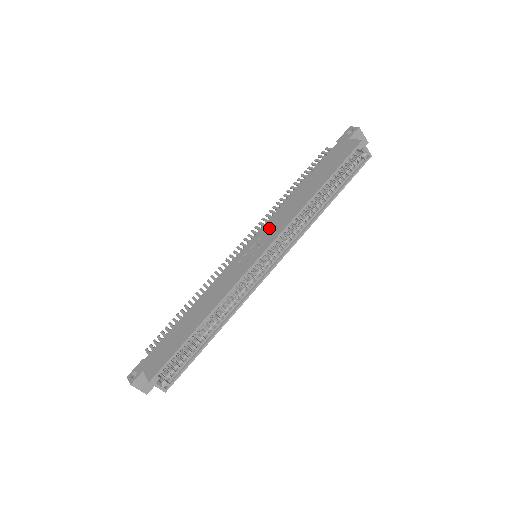
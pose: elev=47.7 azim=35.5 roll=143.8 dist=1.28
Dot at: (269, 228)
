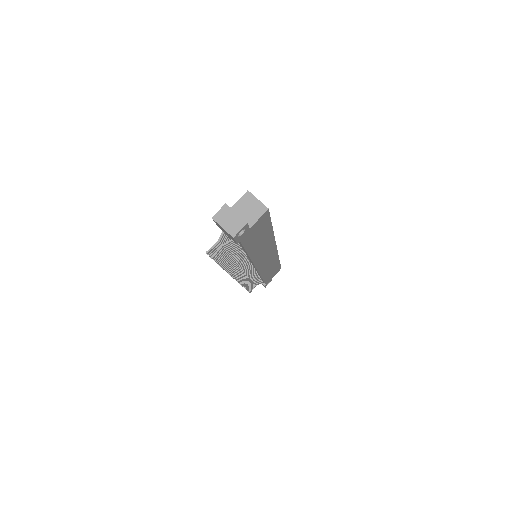
Dot at: occluded
